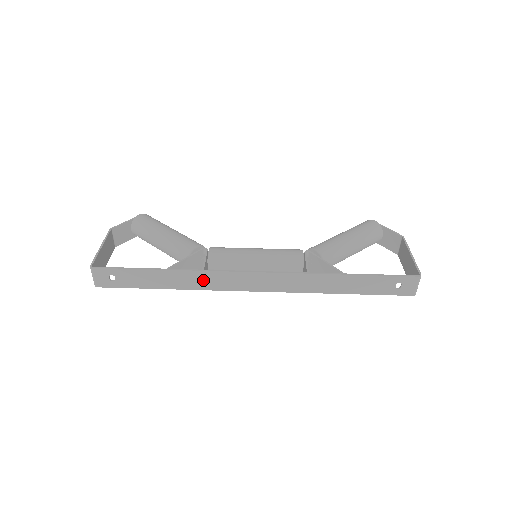
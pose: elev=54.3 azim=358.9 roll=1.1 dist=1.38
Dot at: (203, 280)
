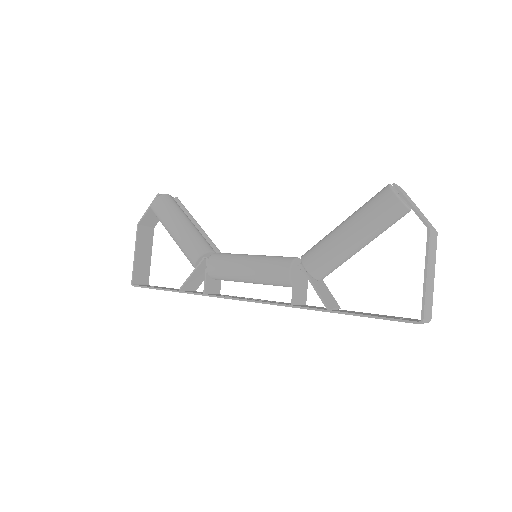
Dot at: occluded
